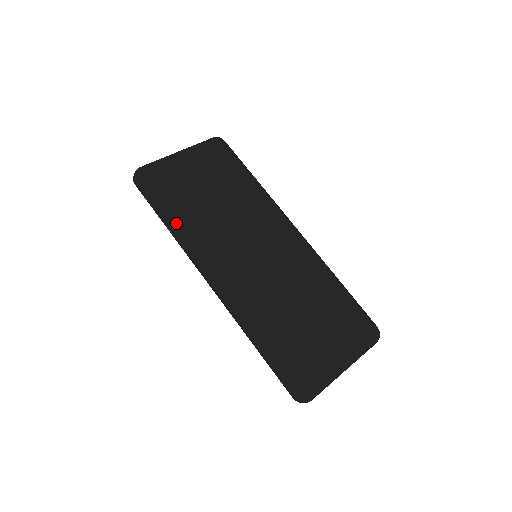
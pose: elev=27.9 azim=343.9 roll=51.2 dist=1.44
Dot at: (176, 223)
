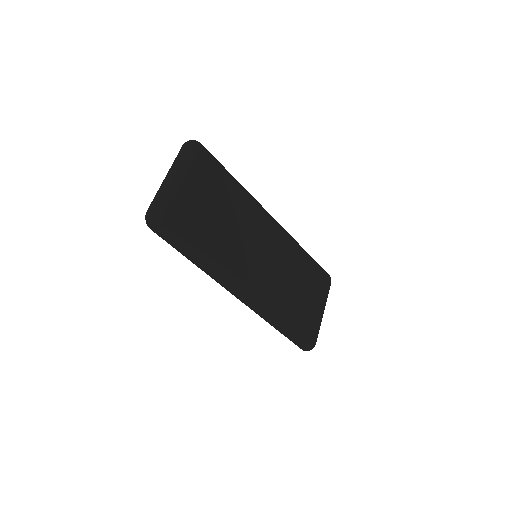
Dot at: (207, 260)
